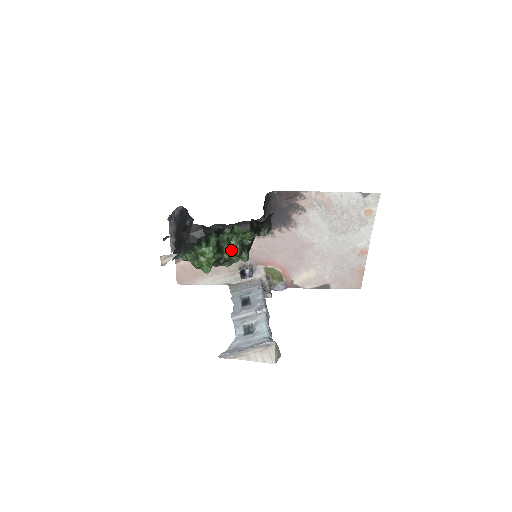
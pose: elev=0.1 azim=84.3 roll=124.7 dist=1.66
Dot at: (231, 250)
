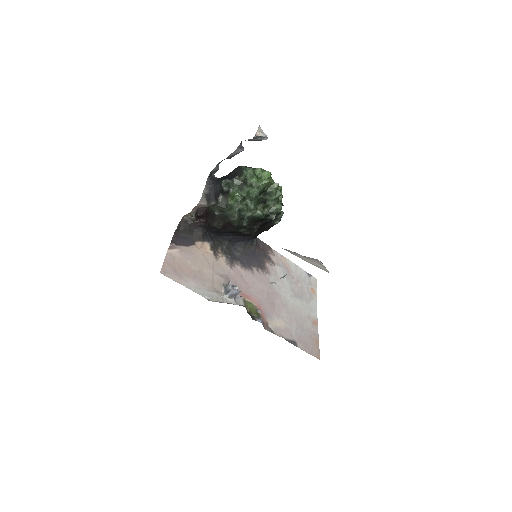
Dot at: occluded
